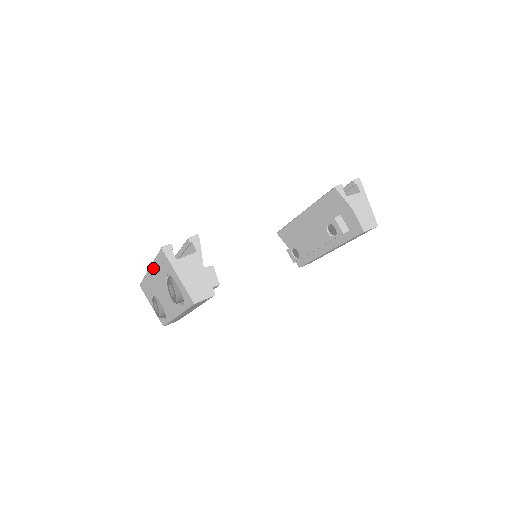
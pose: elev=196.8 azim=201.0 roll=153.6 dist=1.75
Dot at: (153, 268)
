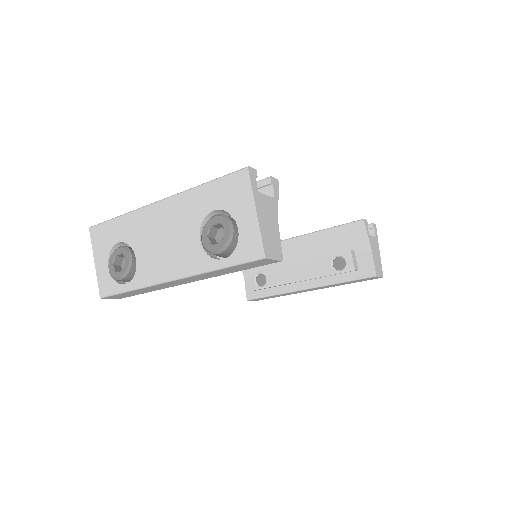
Dot at: (178, 199)
